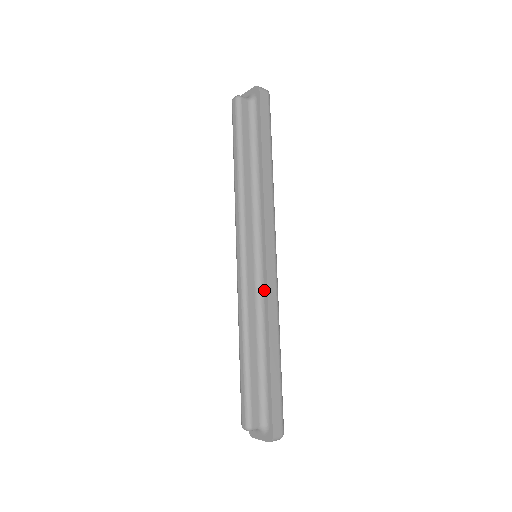
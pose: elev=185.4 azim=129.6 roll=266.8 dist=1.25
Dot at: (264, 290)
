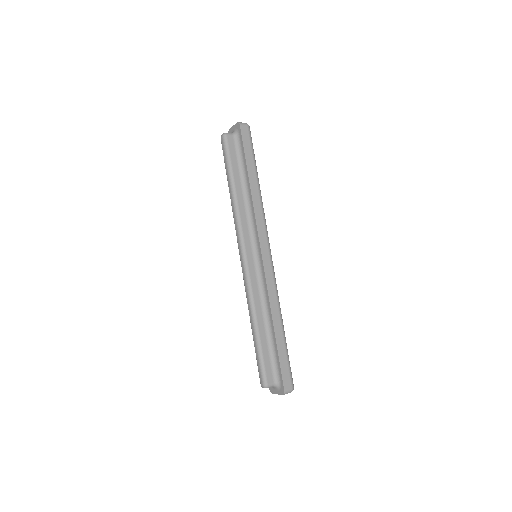
Dot at: (264, 282)
